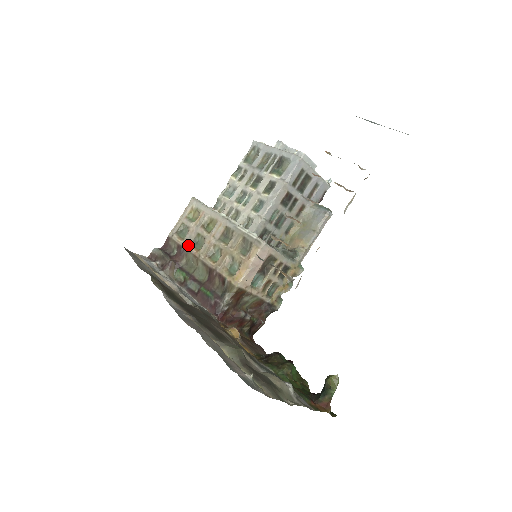
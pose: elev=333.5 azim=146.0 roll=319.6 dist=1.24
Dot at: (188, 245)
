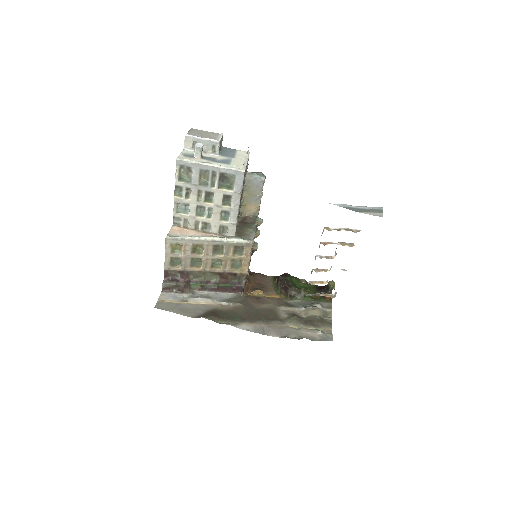
Dot at: (189, 268)
